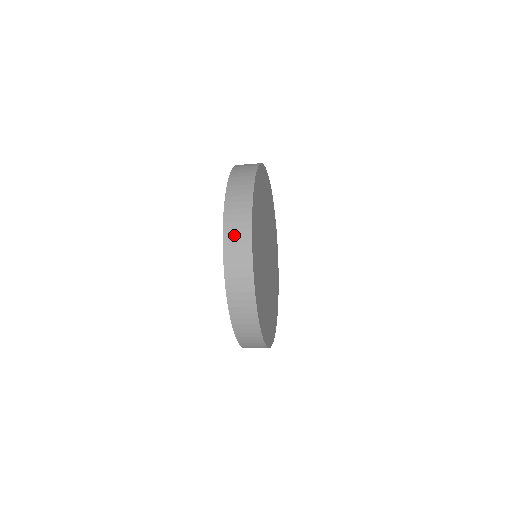
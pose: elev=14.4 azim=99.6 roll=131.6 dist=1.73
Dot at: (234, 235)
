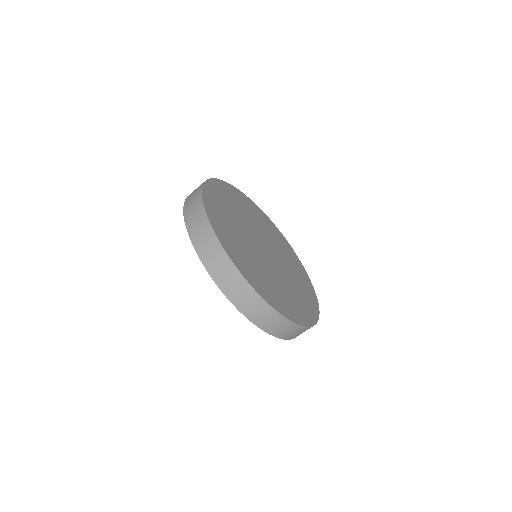
Dot at: (192, 194)
